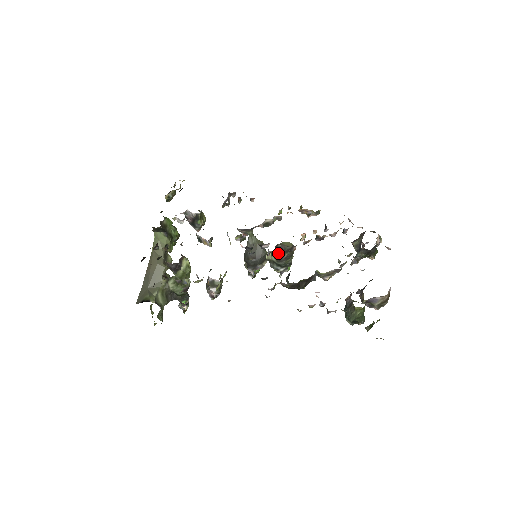
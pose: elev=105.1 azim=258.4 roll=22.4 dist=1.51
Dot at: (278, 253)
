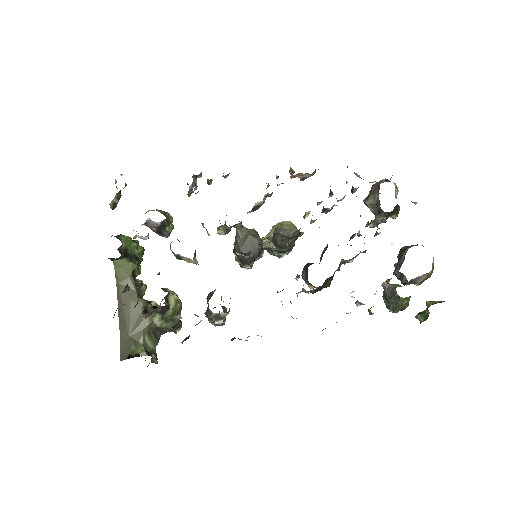
Dot at: (280, 242)
